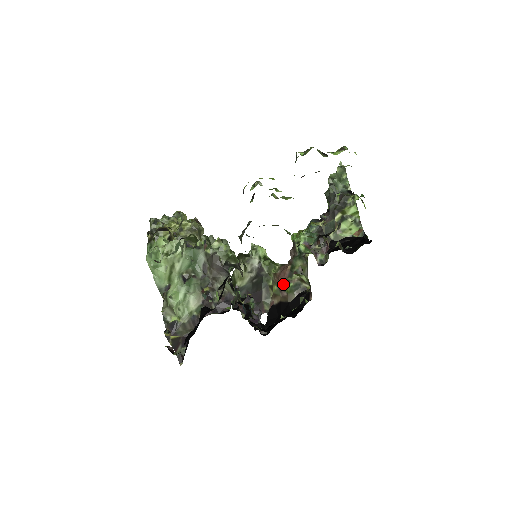
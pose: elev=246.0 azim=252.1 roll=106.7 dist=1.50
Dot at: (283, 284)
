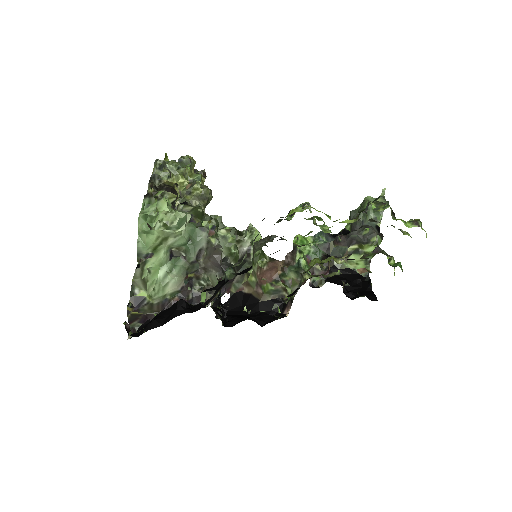
Dot at: (264, 283)
